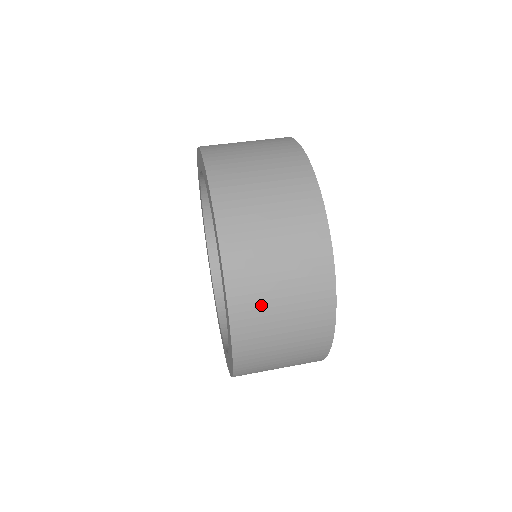
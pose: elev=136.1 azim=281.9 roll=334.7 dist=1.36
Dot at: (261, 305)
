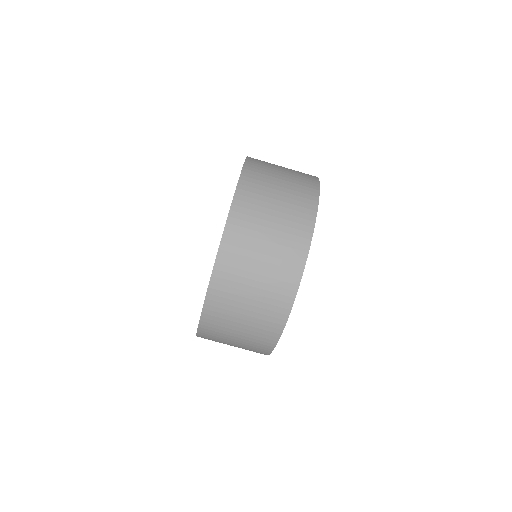
Dot at: occluded
